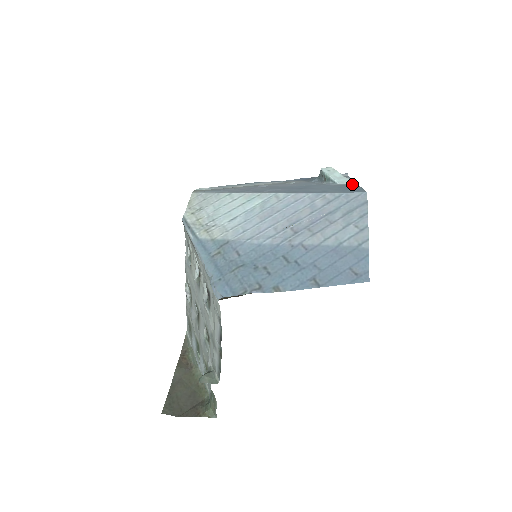
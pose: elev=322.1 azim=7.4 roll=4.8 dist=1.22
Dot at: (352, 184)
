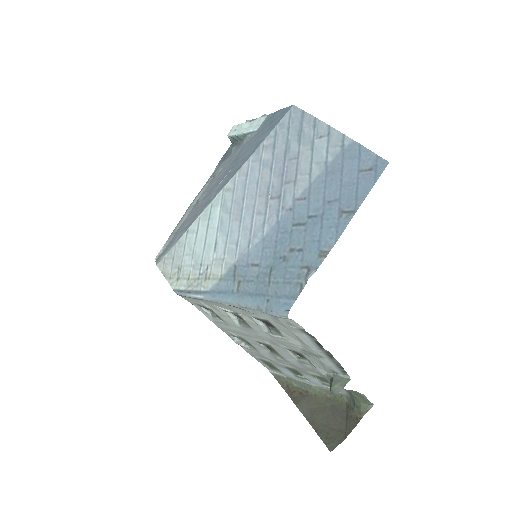
Dot at: (267, 118)
